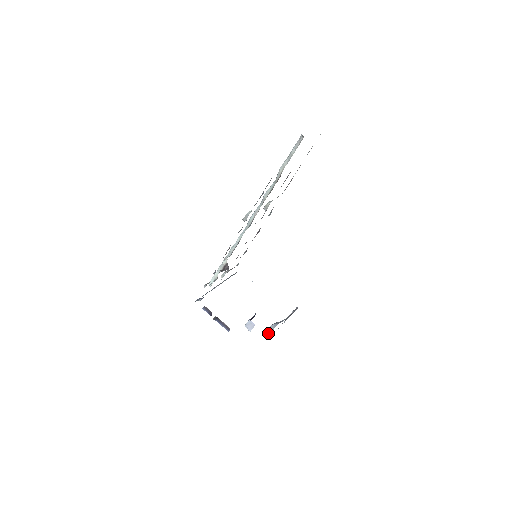
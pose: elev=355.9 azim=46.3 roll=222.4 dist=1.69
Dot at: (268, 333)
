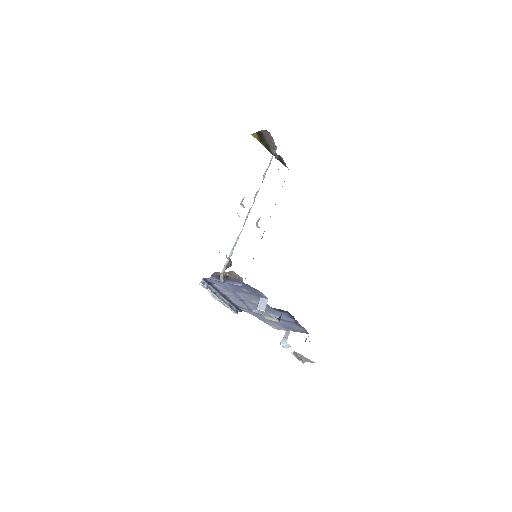
Dot at: (284, 343)
